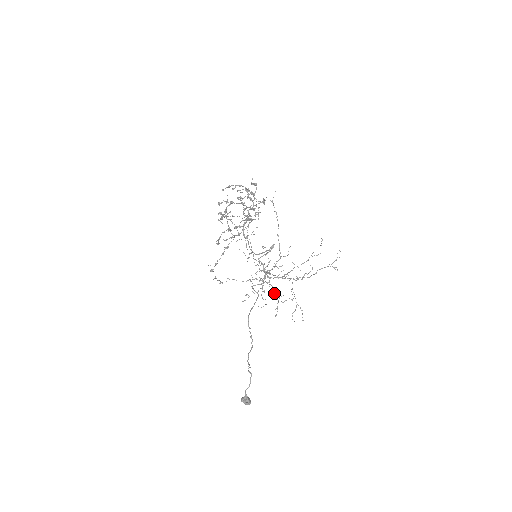
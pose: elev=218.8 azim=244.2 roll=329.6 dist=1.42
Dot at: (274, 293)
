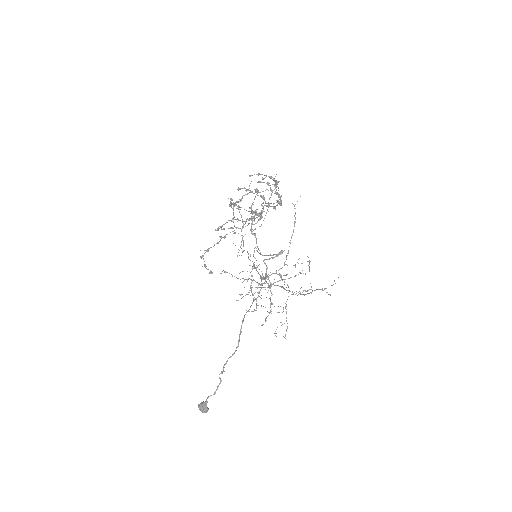
Dot at: (270, 301)
